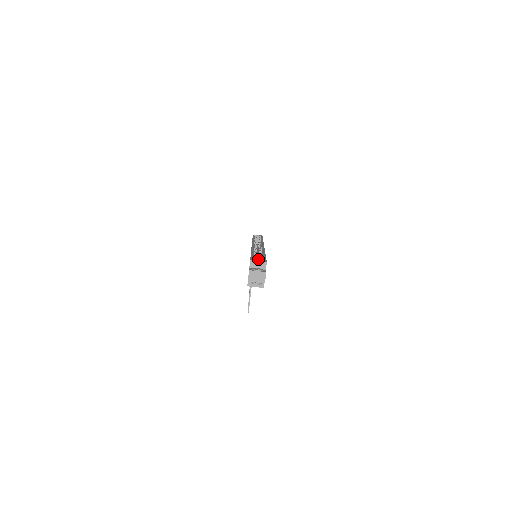
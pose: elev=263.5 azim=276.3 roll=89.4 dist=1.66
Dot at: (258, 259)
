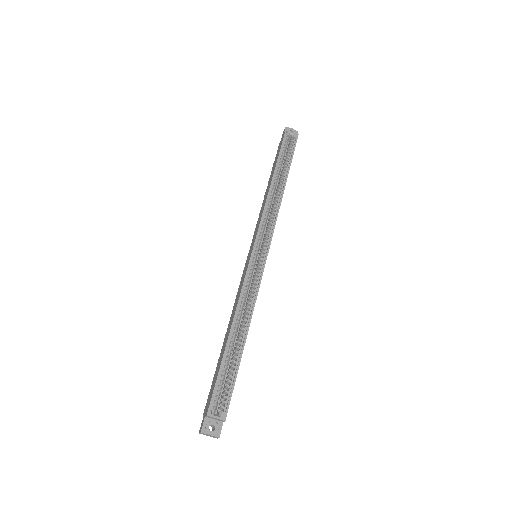
Dot at: (242, 318)
